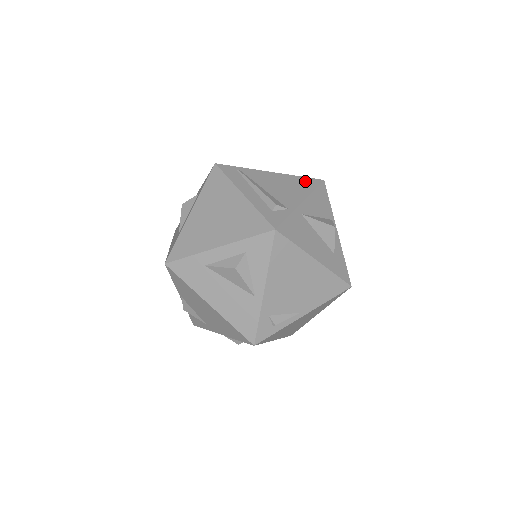
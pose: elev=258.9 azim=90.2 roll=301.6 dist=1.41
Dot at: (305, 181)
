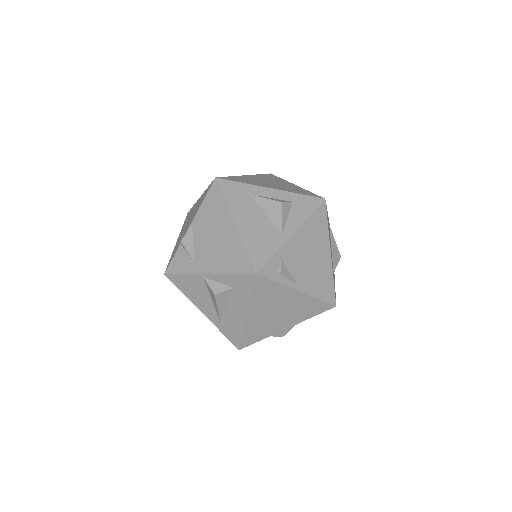
Dot at: occluded
